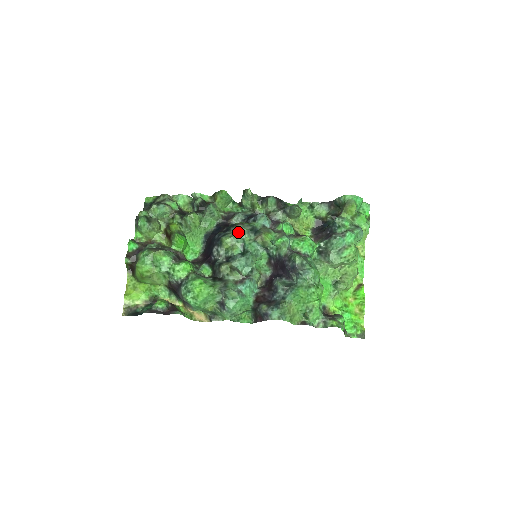
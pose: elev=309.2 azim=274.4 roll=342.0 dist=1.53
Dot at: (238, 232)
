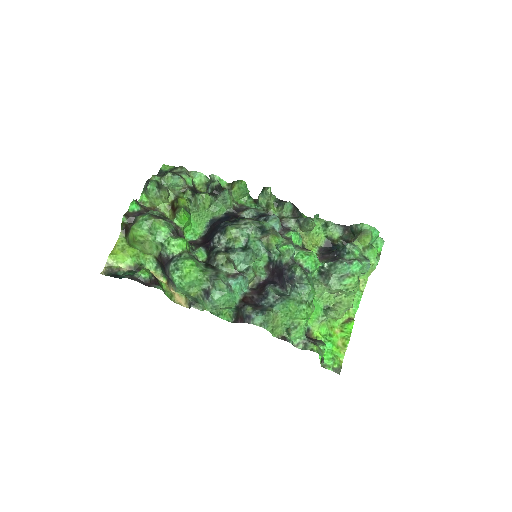
Dot at: (246, 226)
